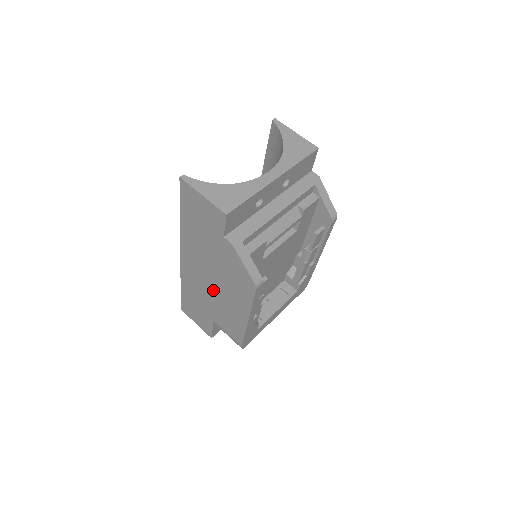
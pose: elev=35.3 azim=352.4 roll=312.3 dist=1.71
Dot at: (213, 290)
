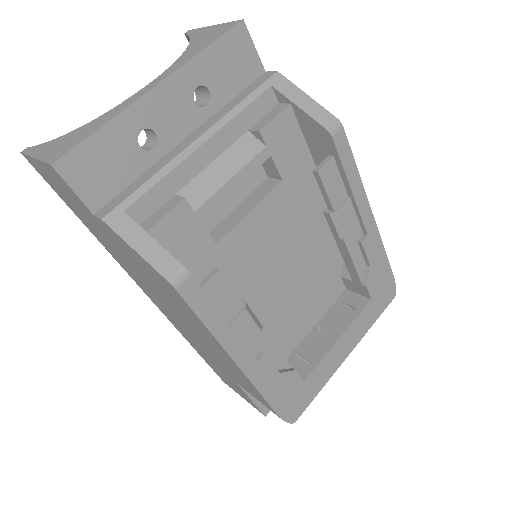
Dot at: (189, 329)
